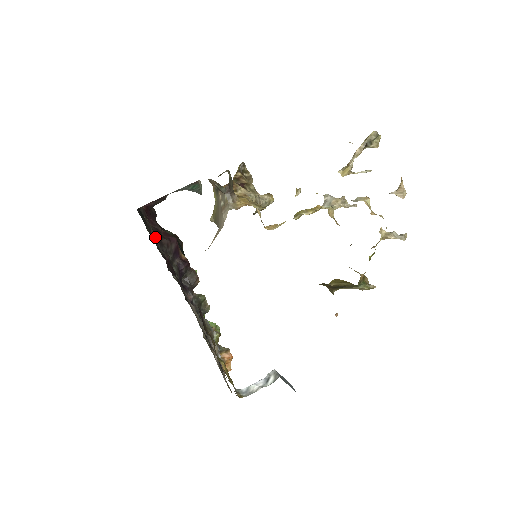
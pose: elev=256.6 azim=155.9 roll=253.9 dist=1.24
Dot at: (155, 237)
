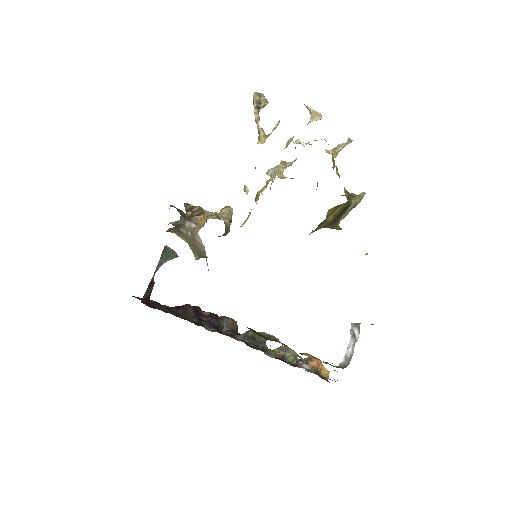
Dot at: (167, 311)
